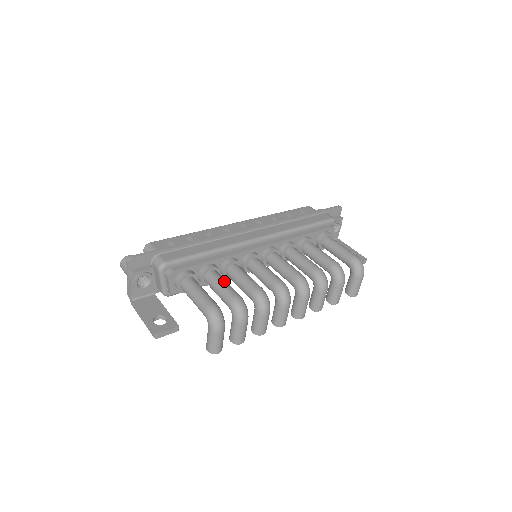
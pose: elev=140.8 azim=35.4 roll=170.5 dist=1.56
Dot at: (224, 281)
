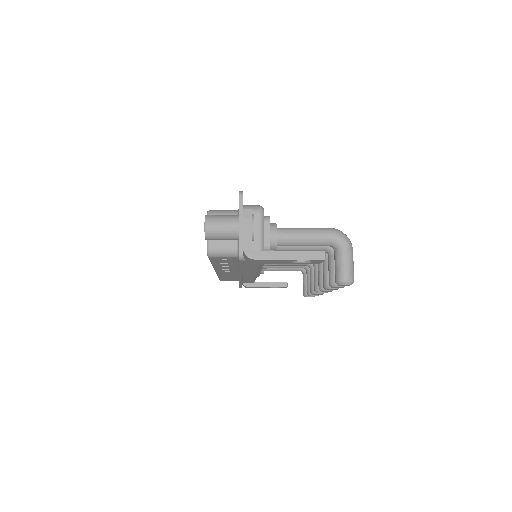
Dot at: occluded
